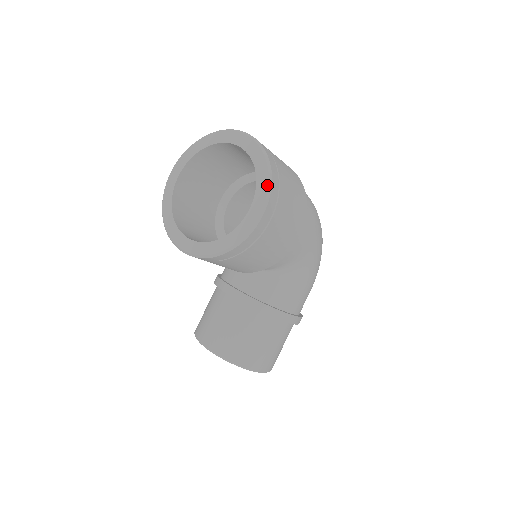
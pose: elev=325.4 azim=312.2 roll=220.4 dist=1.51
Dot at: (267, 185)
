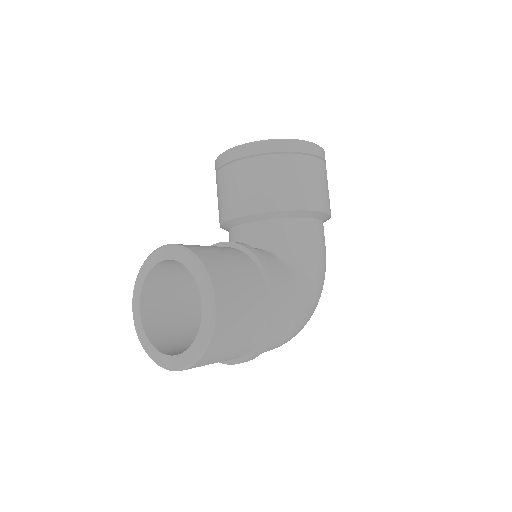
Dot at: occluded
